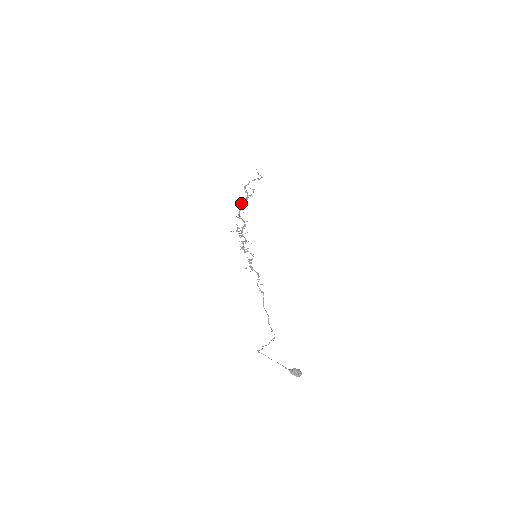
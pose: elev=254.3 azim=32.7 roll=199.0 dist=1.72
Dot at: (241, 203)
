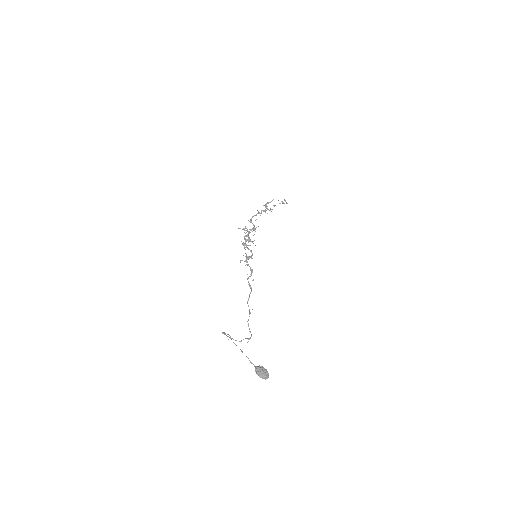
Dot at: occluded
